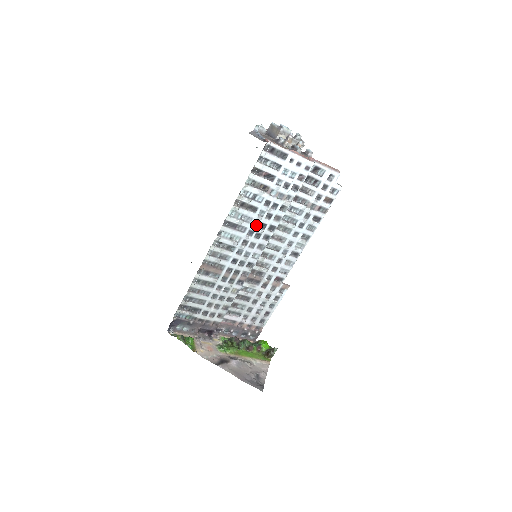
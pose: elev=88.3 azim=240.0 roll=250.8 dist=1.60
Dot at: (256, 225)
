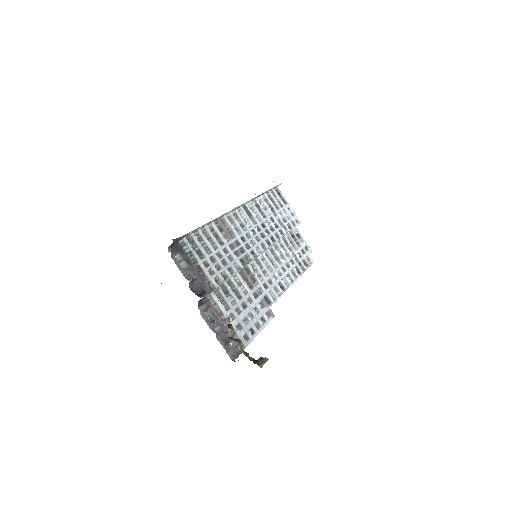
Dot at: (263, 228)
